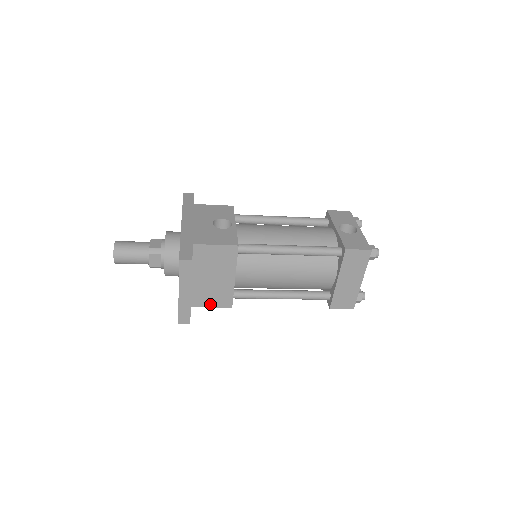
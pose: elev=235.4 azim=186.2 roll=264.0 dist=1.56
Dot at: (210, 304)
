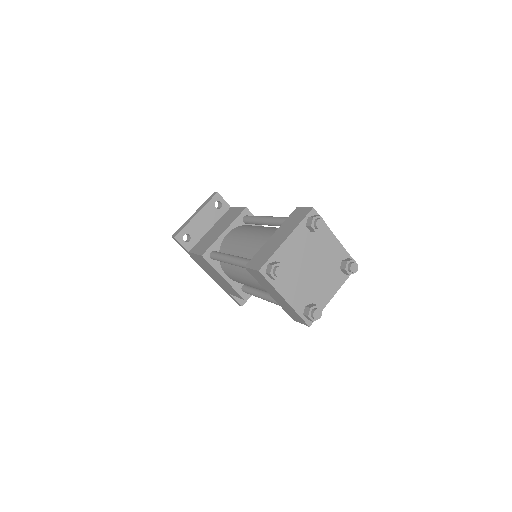
Dot at: (197, 251)
